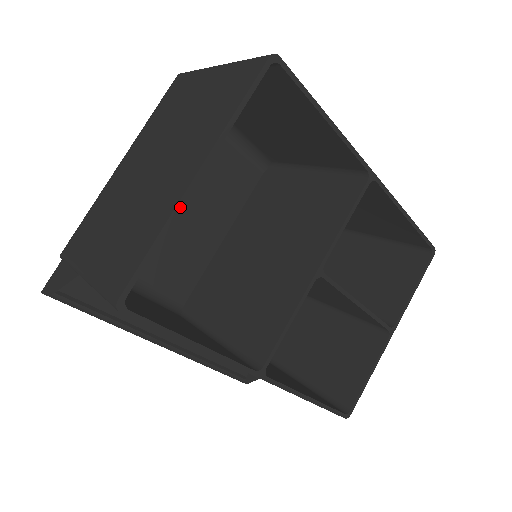
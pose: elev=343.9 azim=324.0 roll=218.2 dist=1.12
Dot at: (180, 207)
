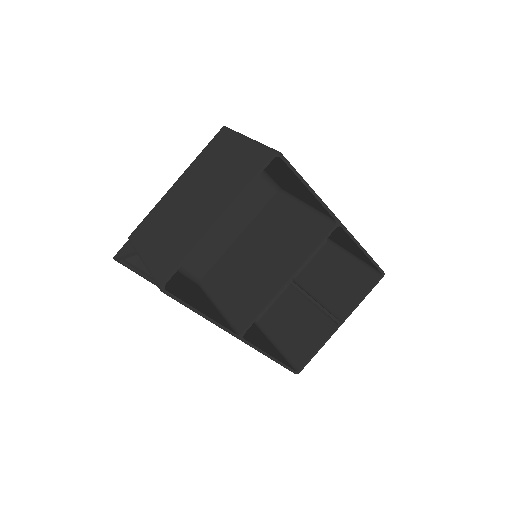
Dot at: (204, 237)
